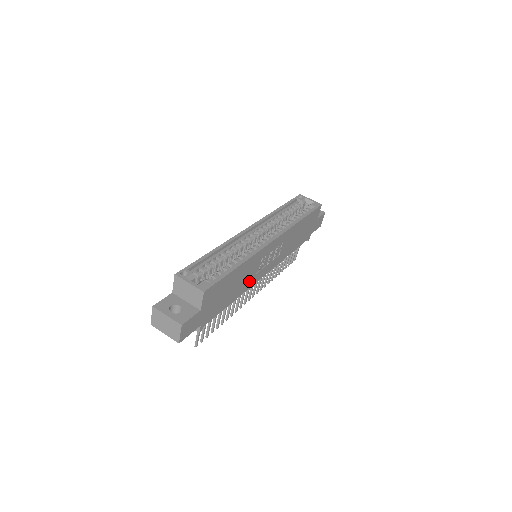
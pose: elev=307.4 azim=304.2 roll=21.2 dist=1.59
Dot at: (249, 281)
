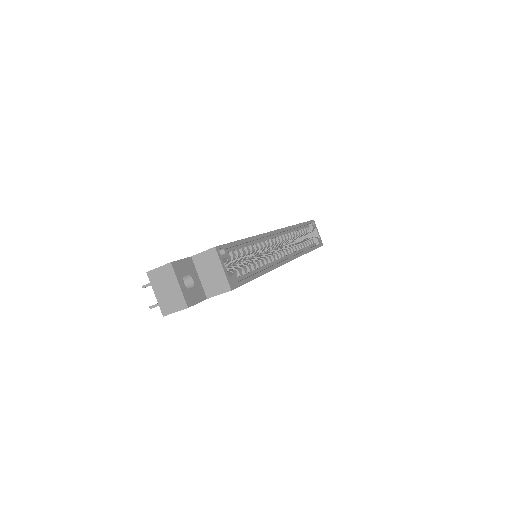
Dot at: occluded
